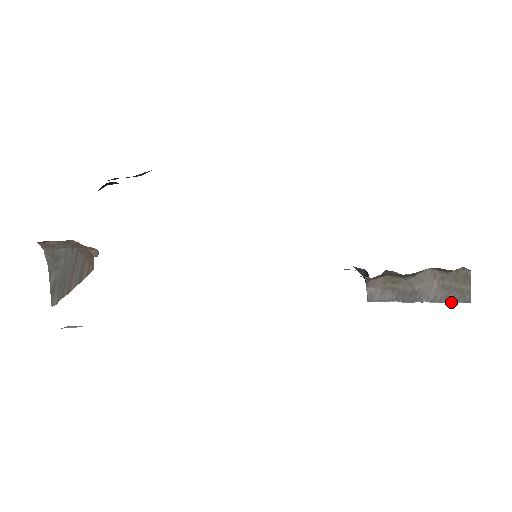
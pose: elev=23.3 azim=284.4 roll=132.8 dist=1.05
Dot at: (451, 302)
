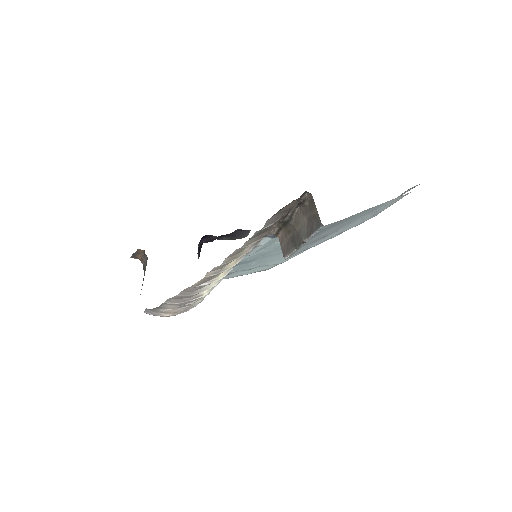
Dot at: (314, 231)
